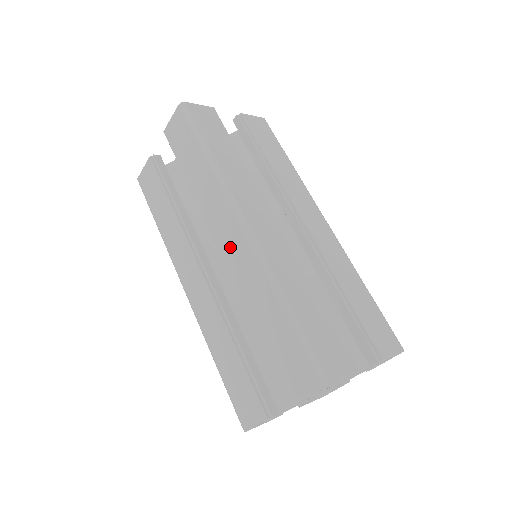
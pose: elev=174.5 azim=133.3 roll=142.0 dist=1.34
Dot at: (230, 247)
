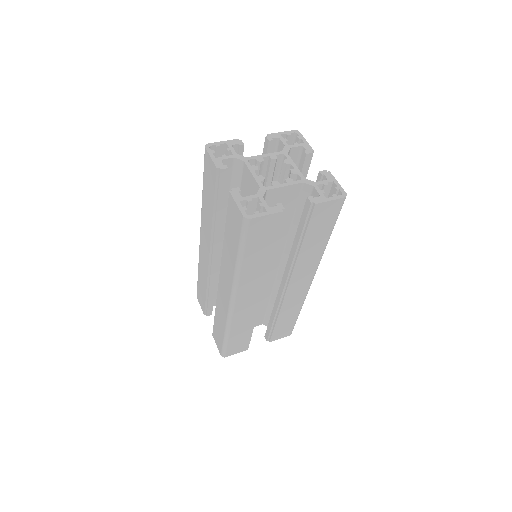
Dot at: (222, 290)
